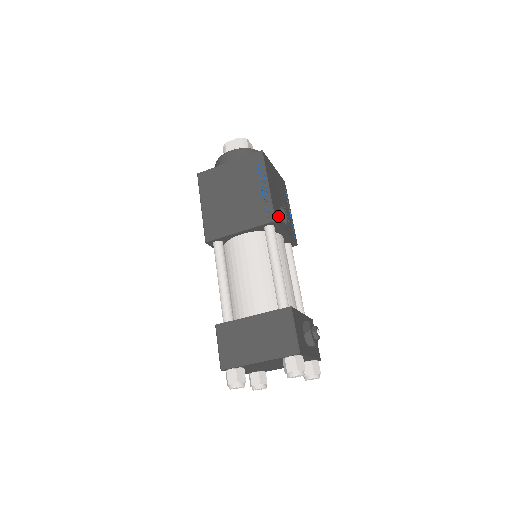
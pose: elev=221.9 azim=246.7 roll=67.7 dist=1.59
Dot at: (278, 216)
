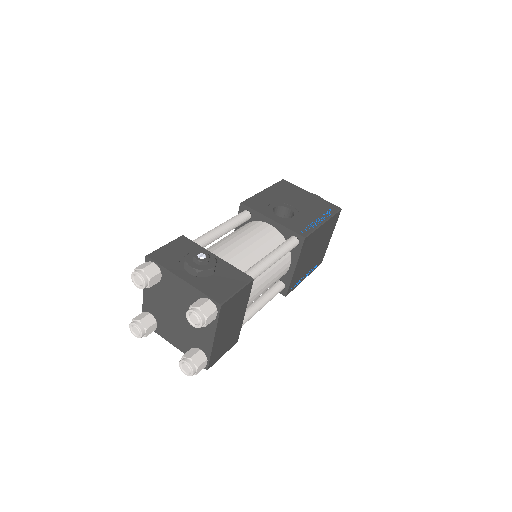
Dot at: (258, 205)
